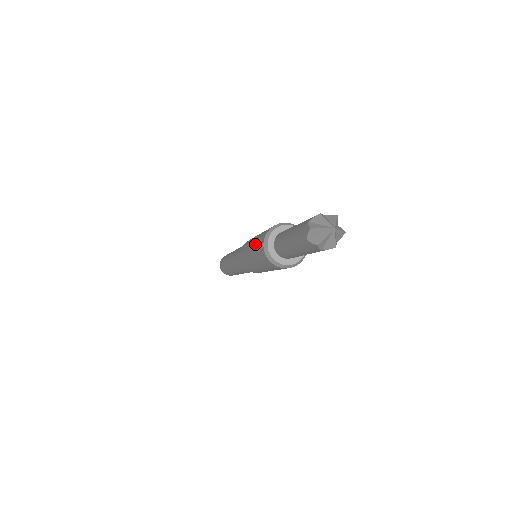
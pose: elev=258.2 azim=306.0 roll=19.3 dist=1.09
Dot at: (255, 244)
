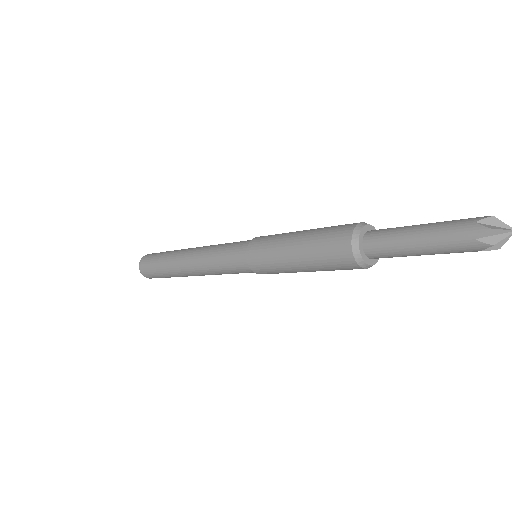
Dot at: (315, 241)
